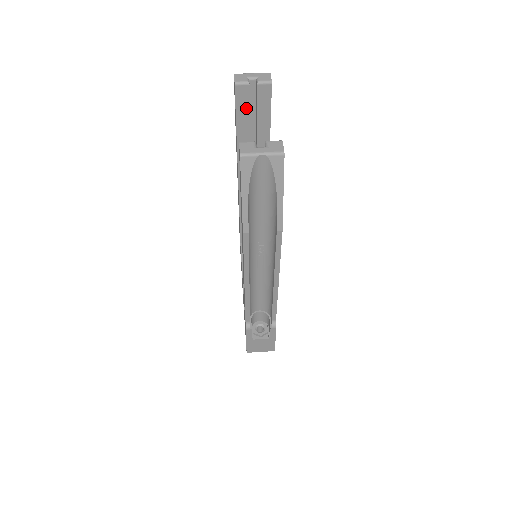
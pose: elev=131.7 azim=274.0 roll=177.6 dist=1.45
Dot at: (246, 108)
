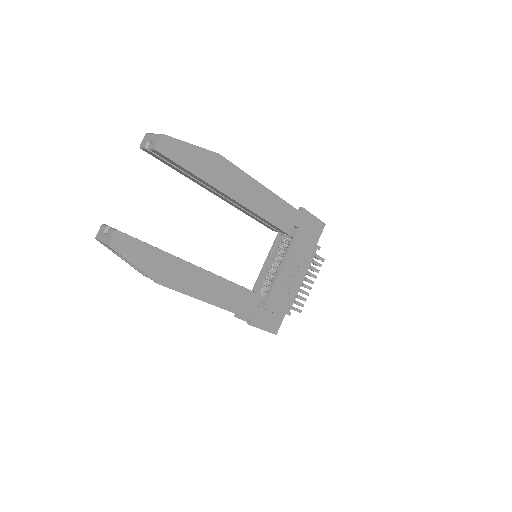
Dot at: (164, 161)
